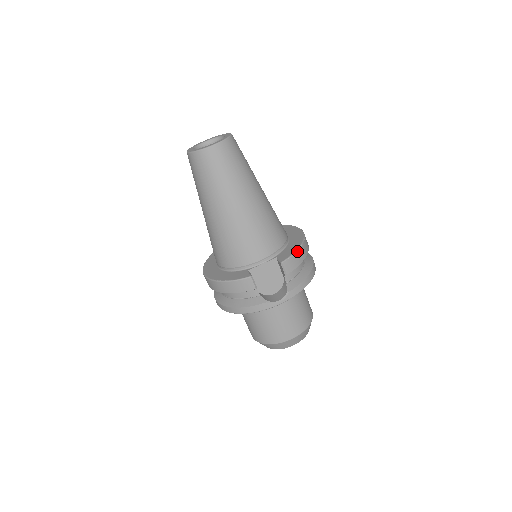
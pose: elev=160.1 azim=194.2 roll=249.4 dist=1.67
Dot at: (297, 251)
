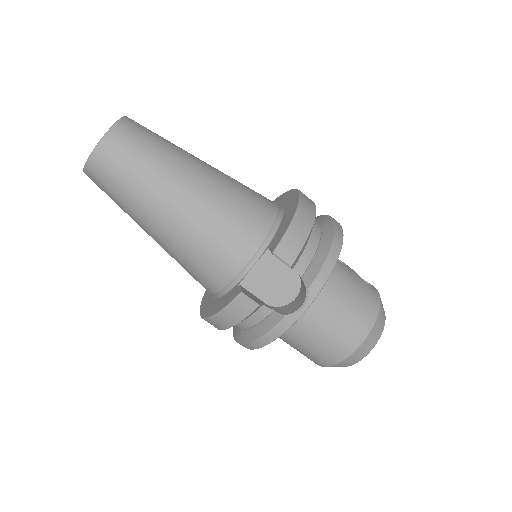
Dot at: (291, 225)
